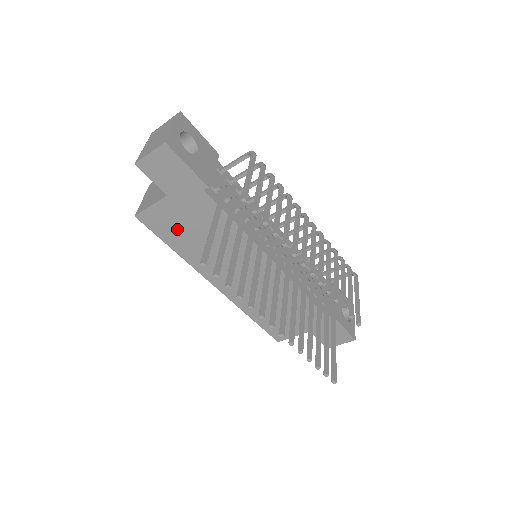
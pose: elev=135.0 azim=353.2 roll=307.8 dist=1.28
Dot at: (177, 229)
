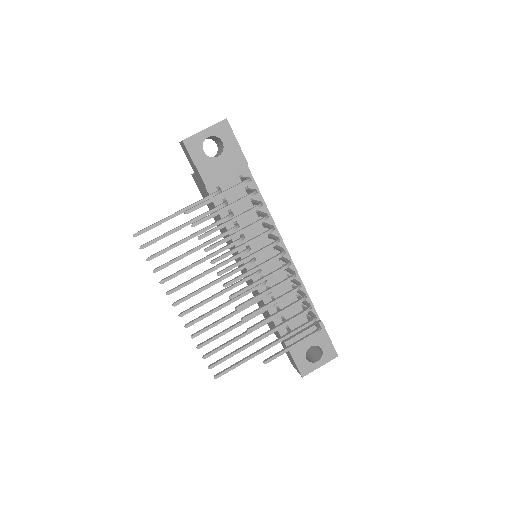
Dot at: occluded
